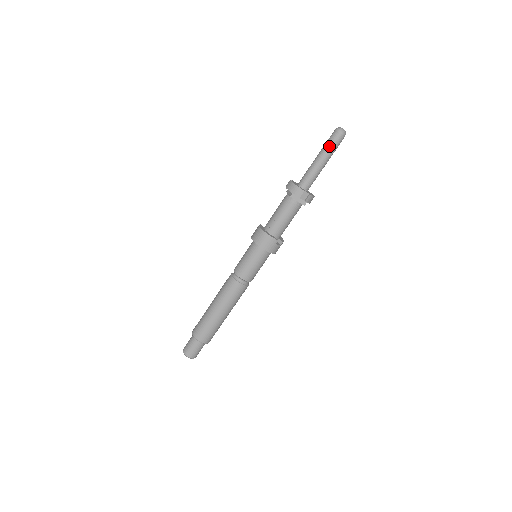
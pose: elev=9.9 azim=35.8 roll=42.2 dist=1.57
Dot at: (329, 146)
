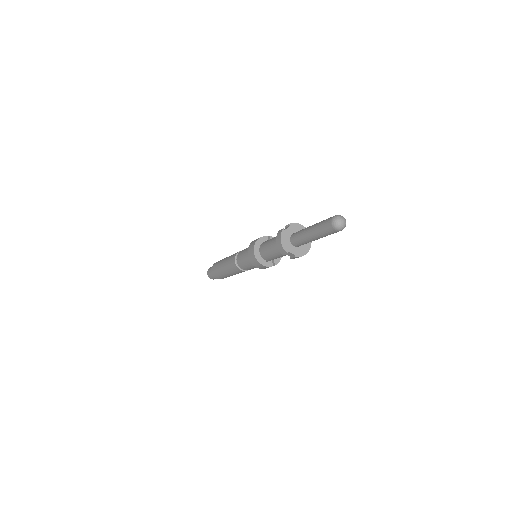
Dot at: (321, 231)
